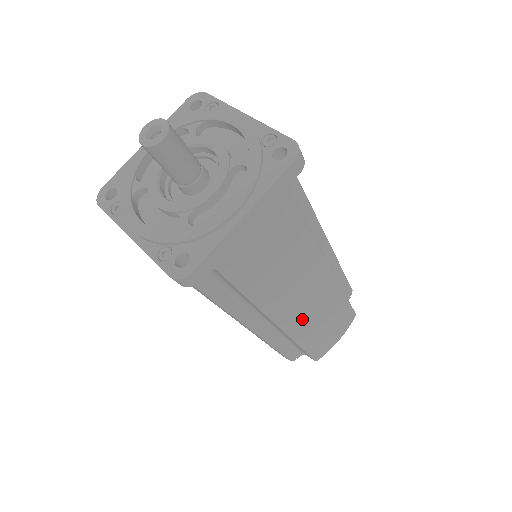
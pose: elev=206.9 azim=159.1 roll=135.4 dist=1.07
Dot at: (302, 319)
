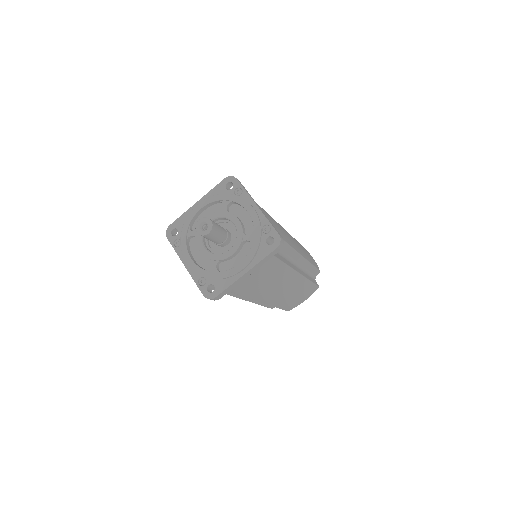
Dot at: (278, 298)
